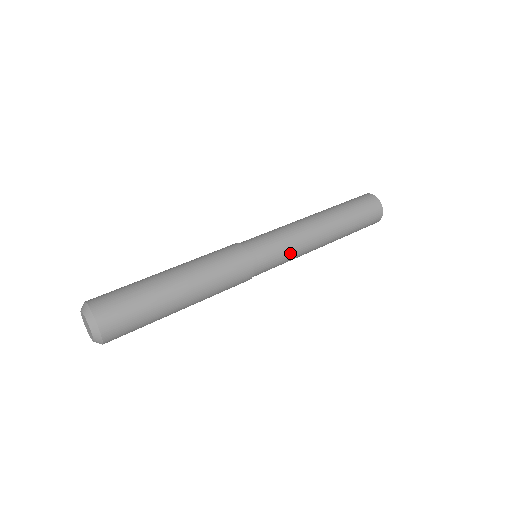
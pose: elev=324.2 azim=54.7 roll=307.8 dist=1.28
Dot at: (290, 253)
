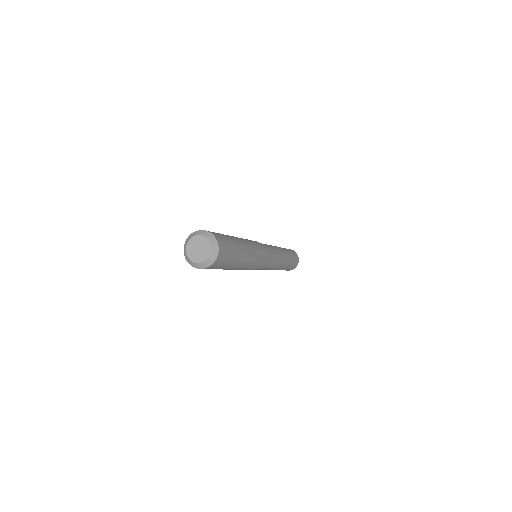
Dot at: (272, 265)
